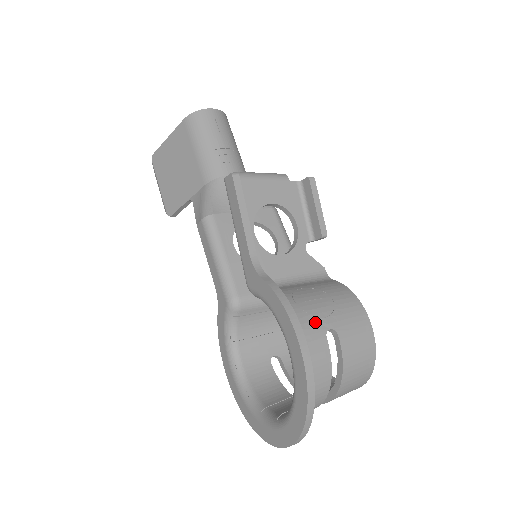
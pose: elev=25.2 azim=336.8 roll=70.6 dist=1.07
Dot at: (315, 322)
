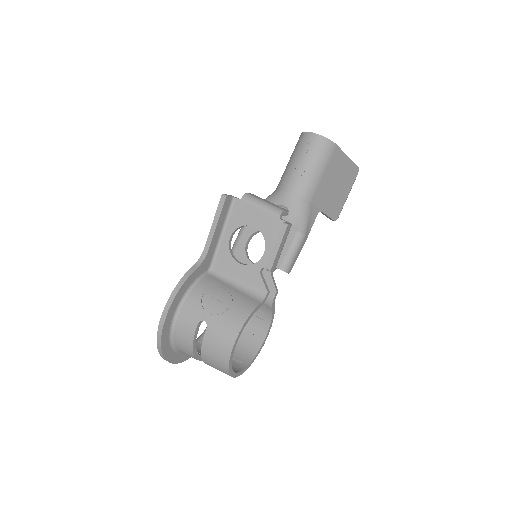
Dot at: (200, 310)
